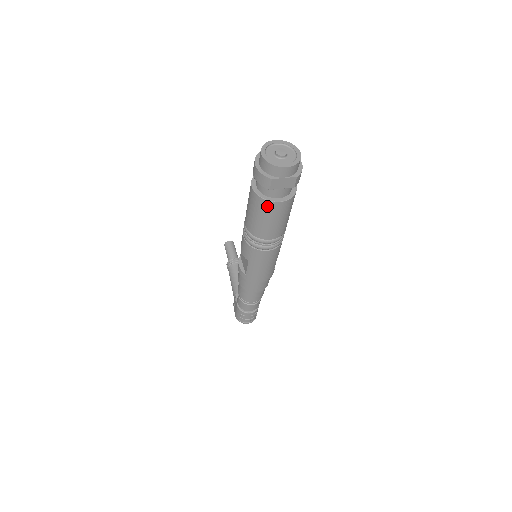
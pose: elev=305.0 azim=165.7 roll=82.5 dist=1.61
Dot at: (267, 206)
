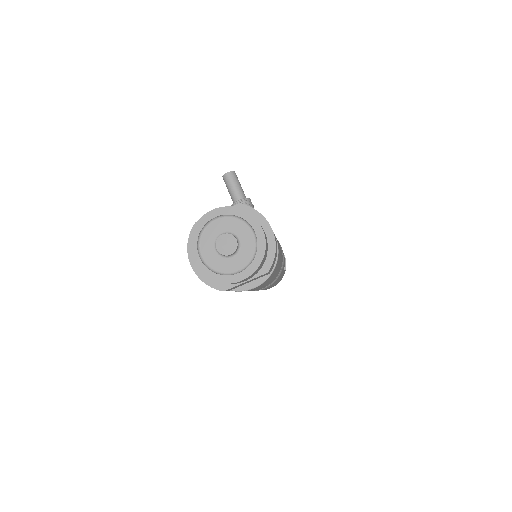
Dot at: occluded
